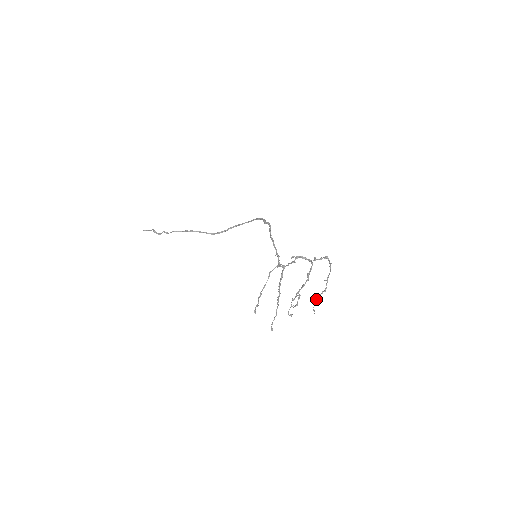
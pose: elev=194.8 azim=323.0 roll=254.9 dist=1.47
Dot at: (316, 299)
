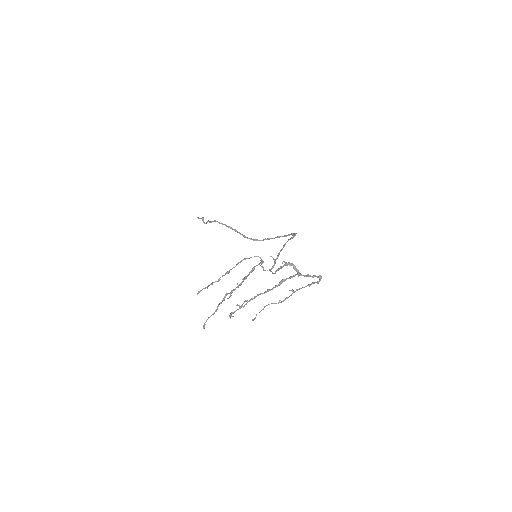
Dot at: (266, 305)
